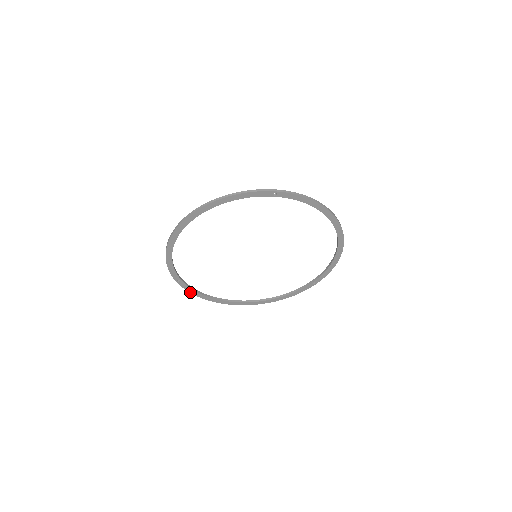
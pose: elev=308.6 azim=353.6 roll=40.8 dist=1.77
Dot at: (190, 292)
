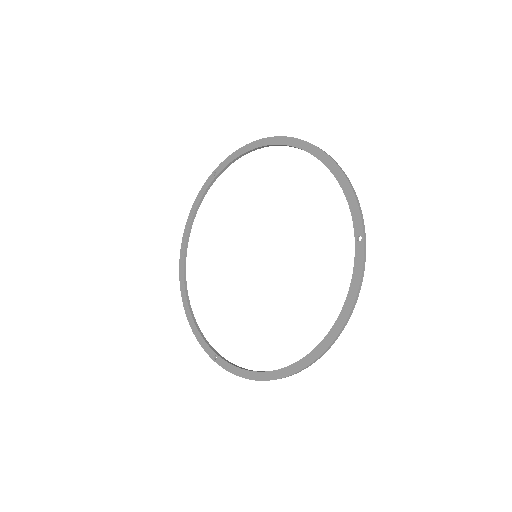
Dot at: (236, 375)
